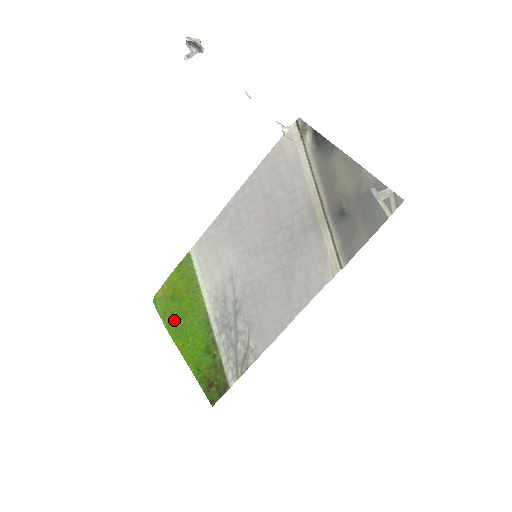
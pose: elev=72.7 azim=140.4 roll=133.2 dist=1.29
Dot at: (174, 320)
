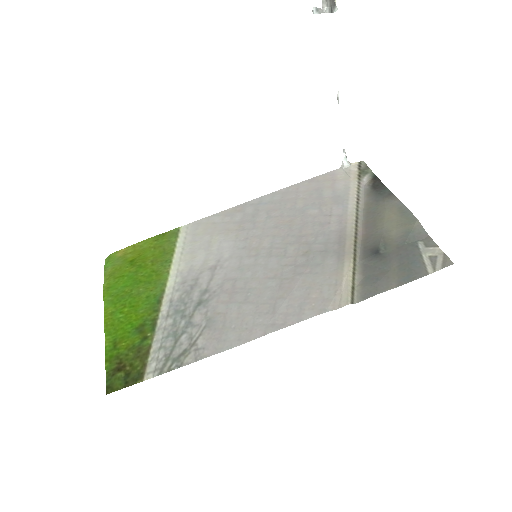
Dot at: (119, 284)
